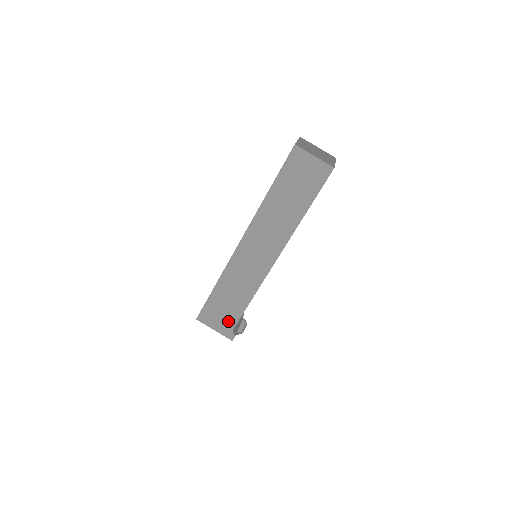
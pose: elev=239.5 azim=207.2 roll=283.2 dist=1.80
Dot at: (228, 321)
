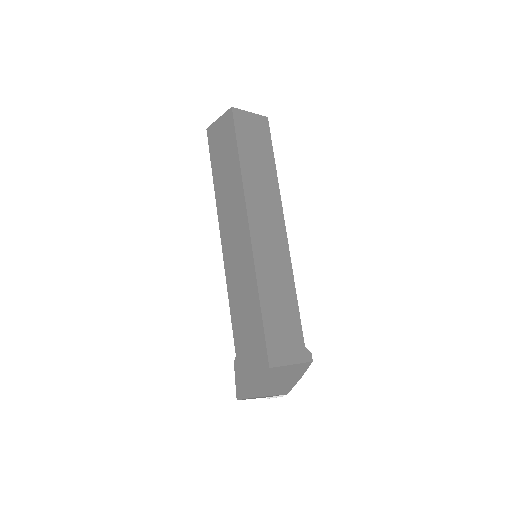
Dot at: (295, 338)
